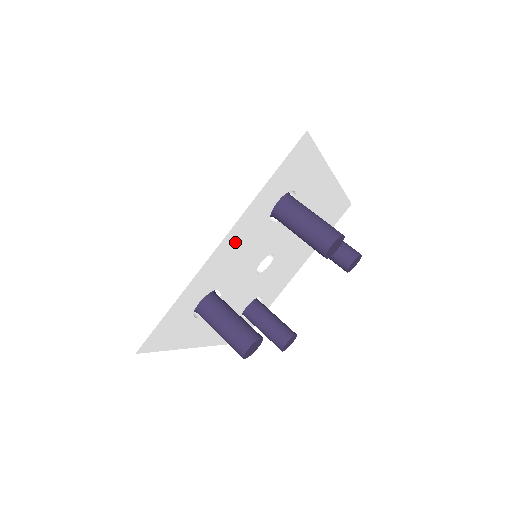
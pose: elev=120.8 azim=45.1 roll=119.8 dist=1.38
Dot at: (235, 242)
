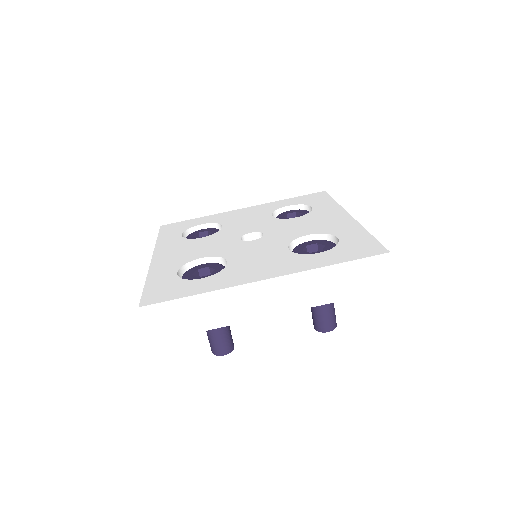
Dot at: occluded
